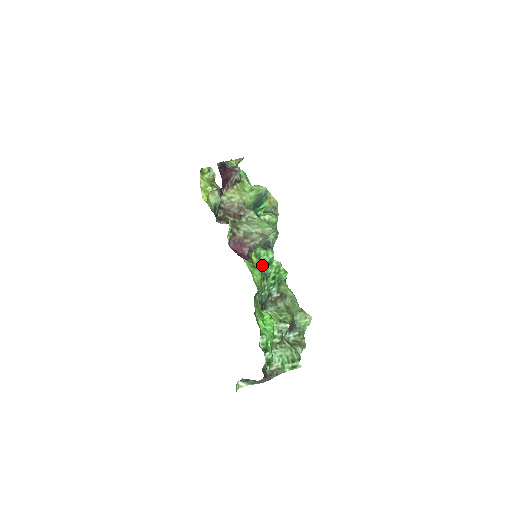
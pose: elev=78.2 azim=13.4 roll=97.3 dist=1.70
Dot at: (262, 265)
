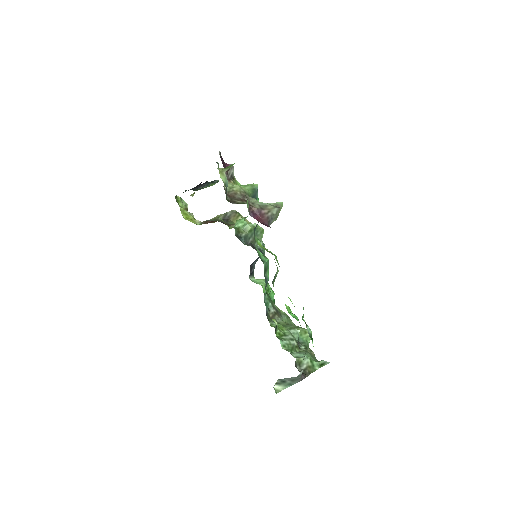
Dot at: (271, 253)
